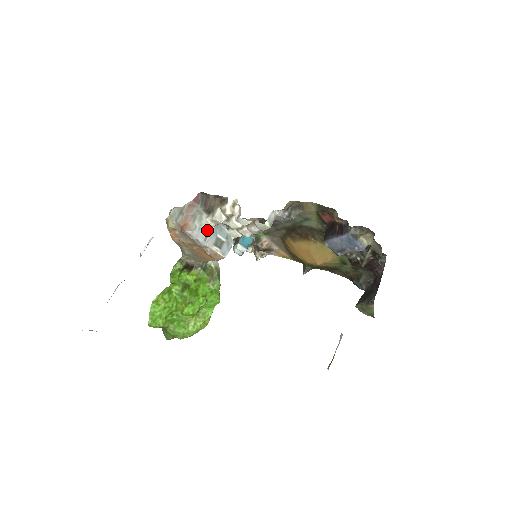
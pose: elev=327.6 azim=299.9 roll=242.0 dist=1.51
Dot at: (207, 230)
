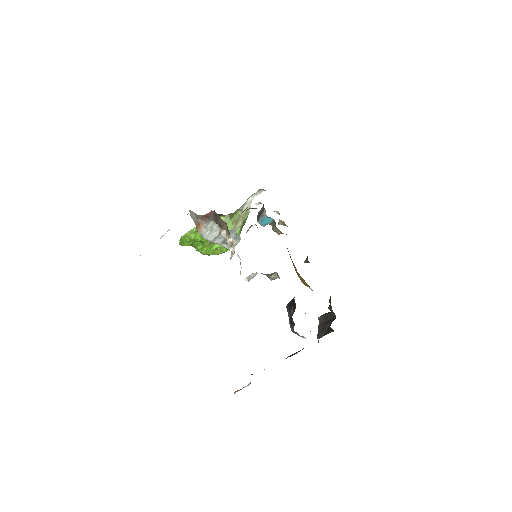
Dot at: (216, 235)
